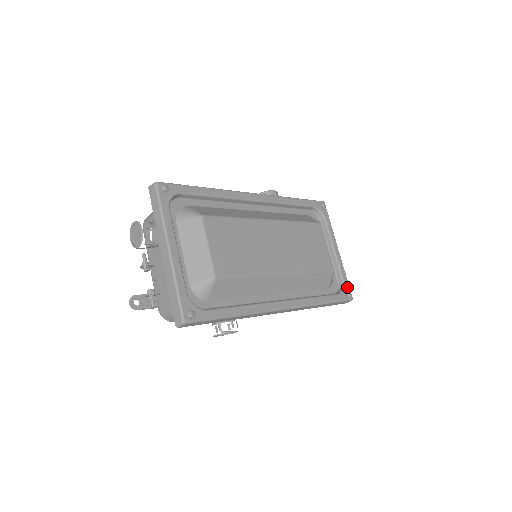
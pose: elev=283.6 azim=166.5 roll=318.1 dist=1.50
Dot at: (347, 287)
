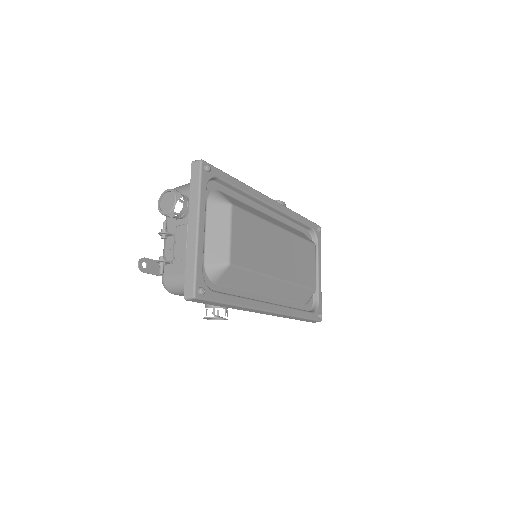
Dot at: (320, 308)
